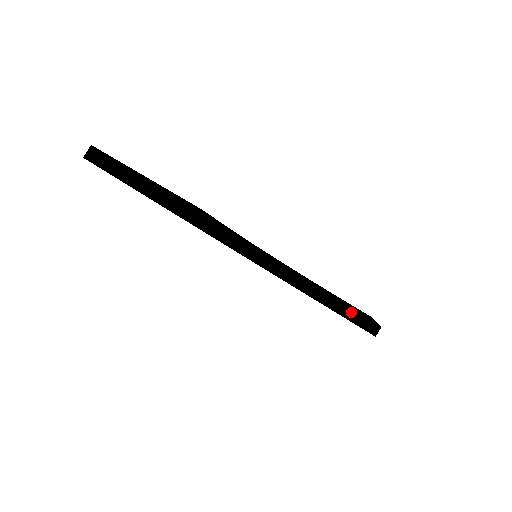
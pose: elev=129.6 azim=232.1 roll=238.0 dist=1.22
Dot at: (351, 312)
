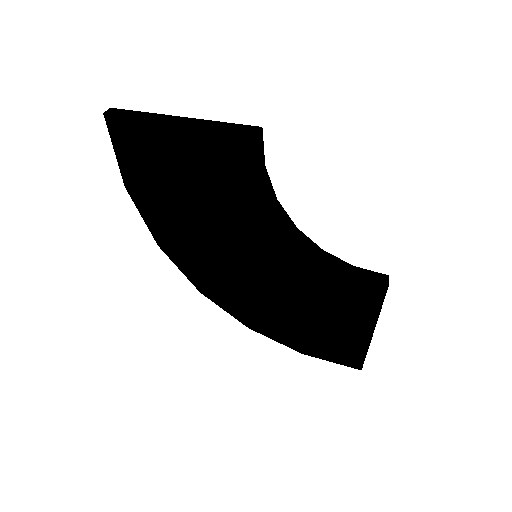
Dot at: (370, 274)
